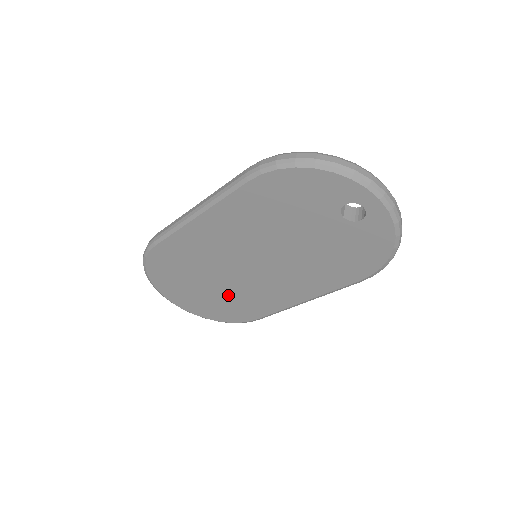
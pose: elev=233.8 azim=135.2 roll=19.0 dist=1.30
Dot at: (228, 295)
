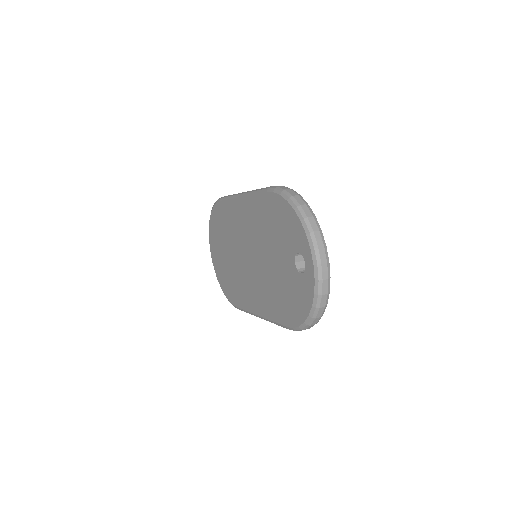
Dot at: (232, 272)
